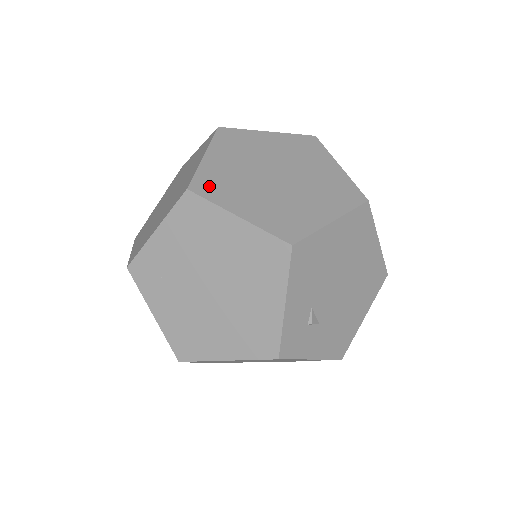
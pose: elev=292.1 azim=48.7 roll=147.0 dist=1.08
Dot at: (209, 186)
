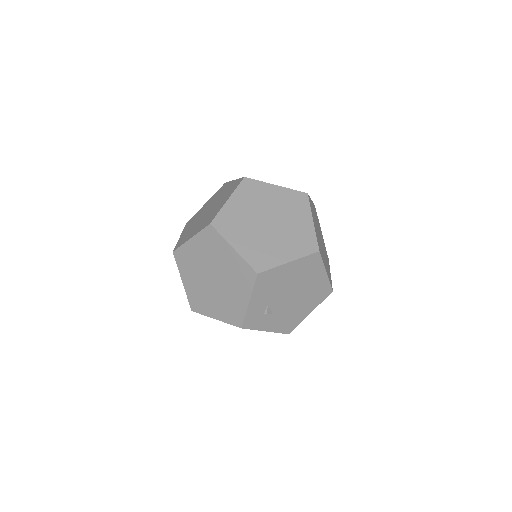
Dot at: (224, 224)
